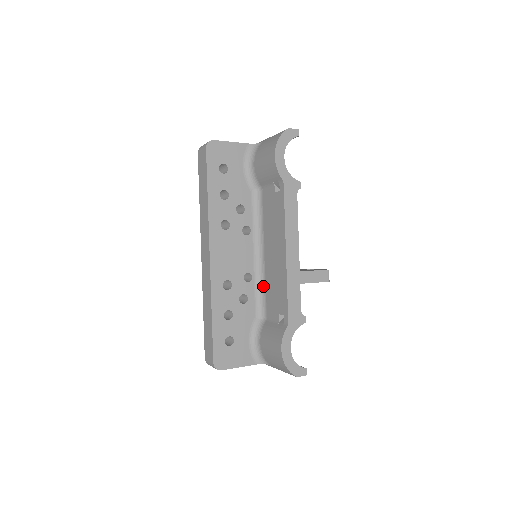
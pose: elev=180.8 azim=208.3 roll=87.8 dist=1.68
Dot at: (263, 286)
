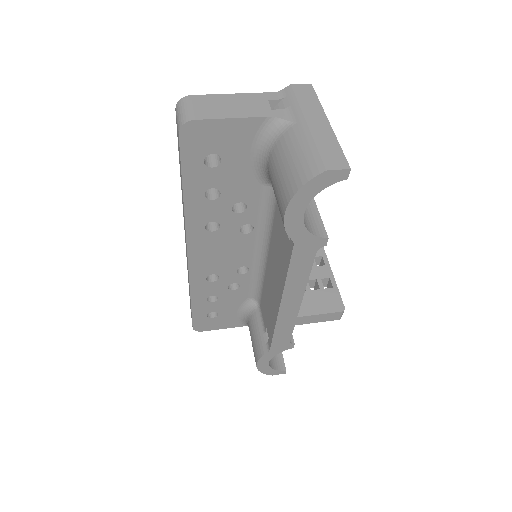
Dot at: (261, 281)
